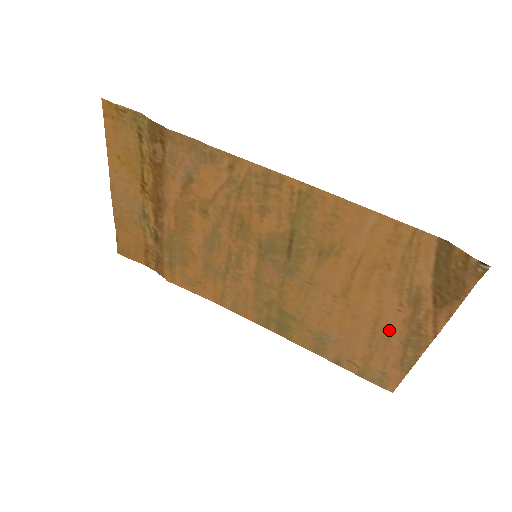
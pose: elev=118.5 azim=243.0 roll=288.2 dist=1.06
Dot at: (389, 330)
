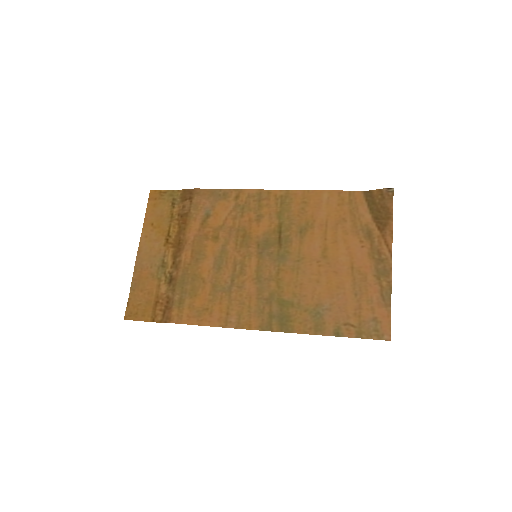
Dot at: (362, 269)
